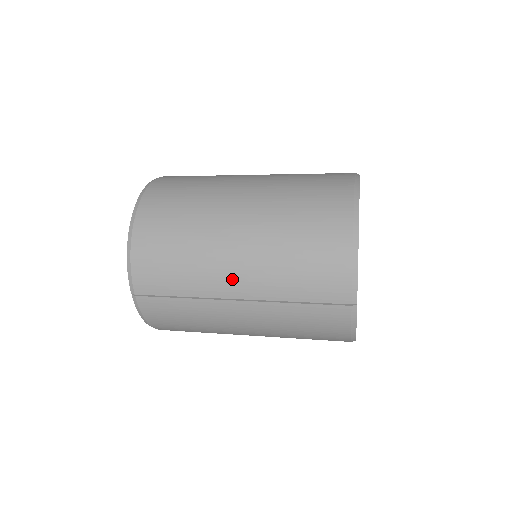
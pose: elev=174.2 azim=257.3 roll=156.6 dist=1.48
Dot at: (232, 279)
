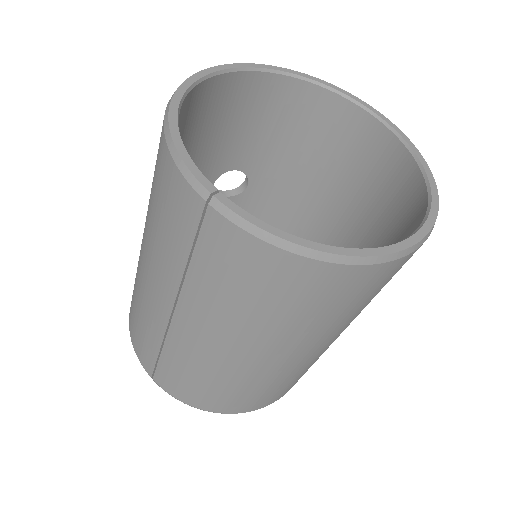
Dot at: (154, 293)
